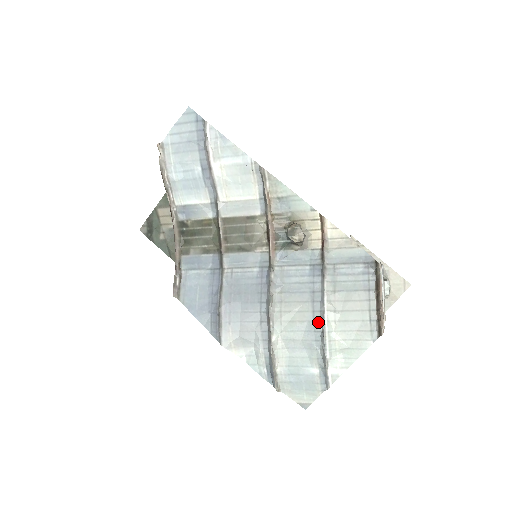
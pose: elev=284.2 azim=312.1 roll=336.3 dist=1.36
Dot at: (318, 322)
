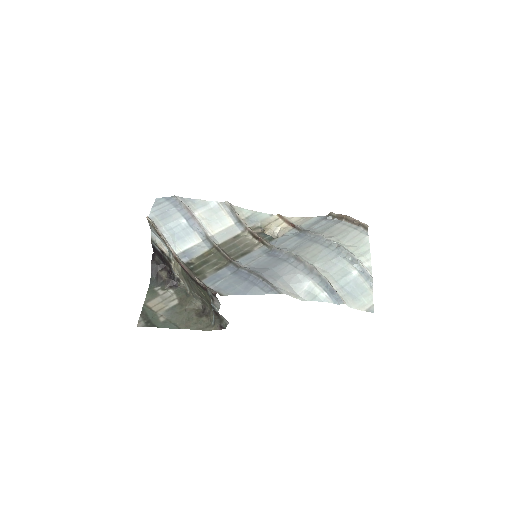
Dot at: (329, 246)
